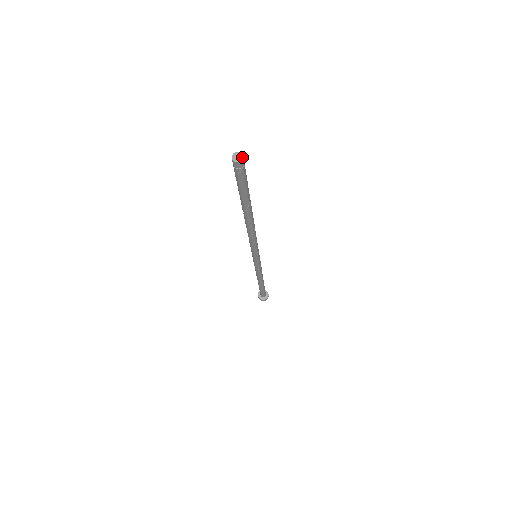
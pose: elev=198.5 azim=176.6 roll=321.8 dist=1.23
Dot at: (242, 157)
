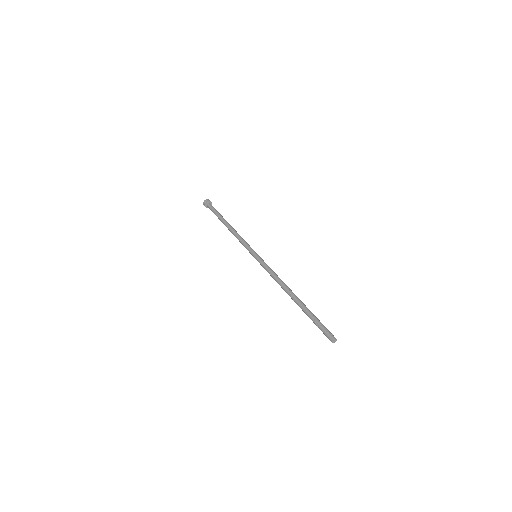
Dot at: occluded
